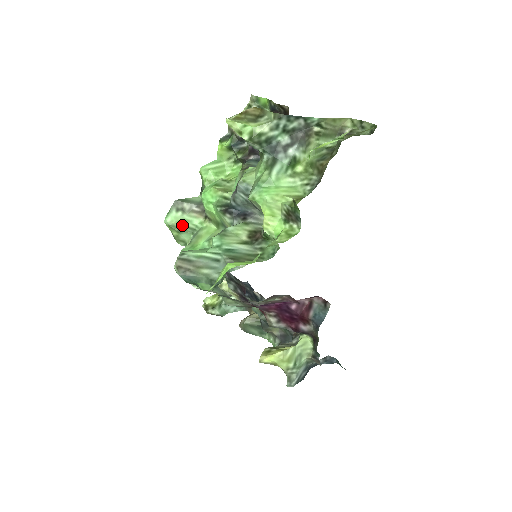
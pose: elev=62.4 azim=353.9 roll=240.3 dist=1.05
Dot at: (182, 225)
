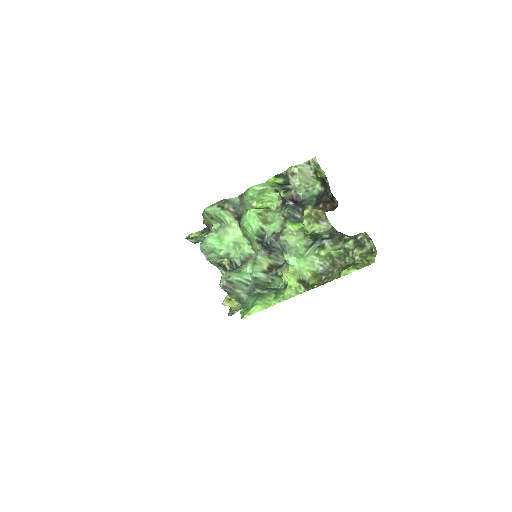
Dot at: (216, 216)
